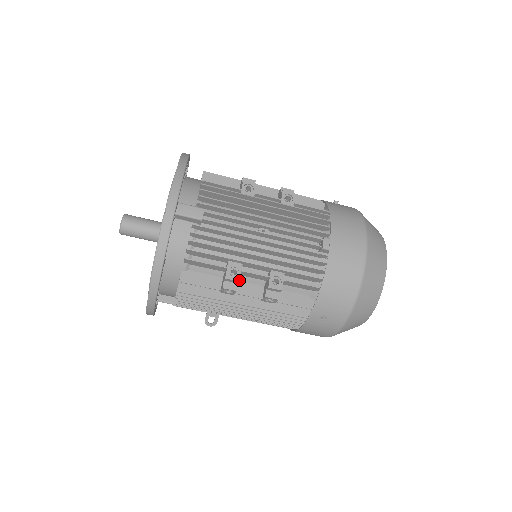
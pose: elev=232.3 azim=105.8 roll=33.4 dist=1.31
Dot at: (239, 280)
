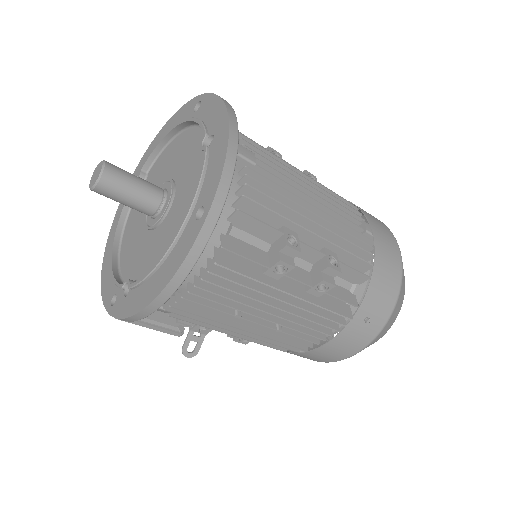
Dot at: (300, 251)
